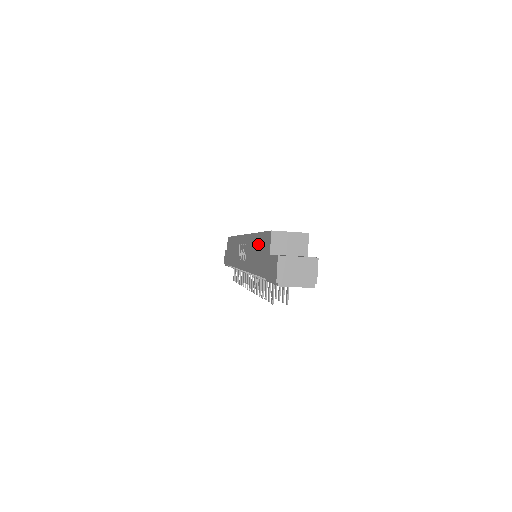
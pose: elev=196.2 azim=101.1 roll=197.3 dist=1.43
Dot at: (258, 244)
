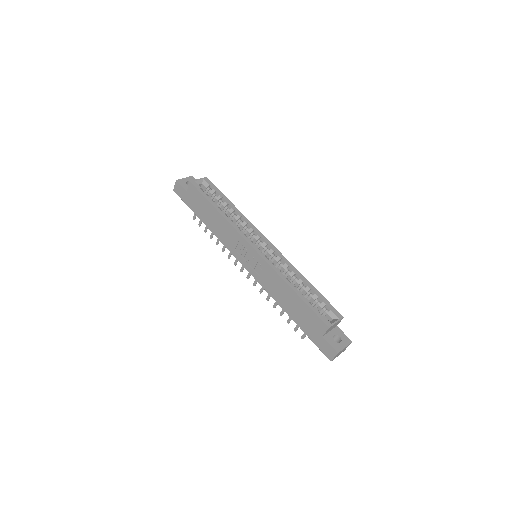
Dot at: (297, 303)
